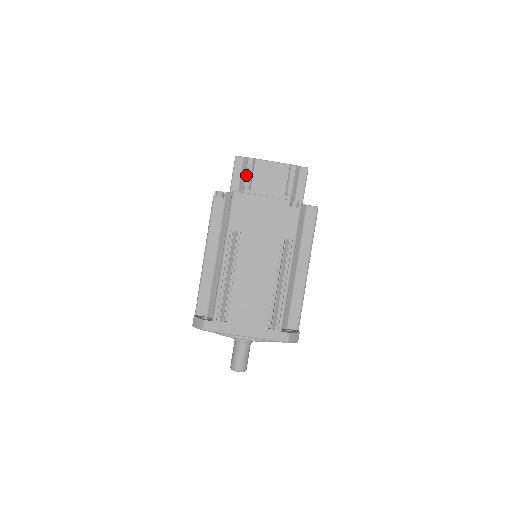
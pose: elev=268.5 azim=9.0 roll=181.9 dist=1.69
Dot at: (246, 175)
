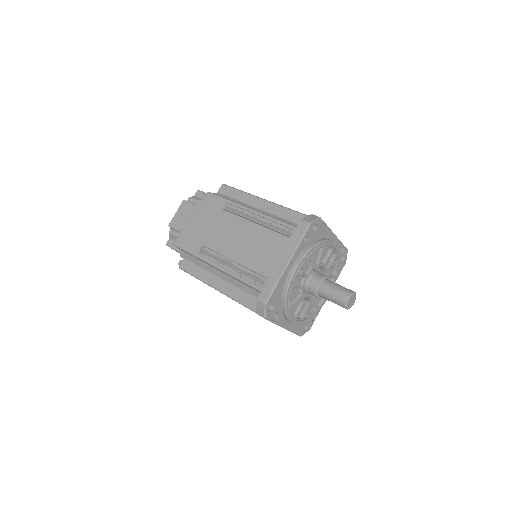
Dot at: occluded
